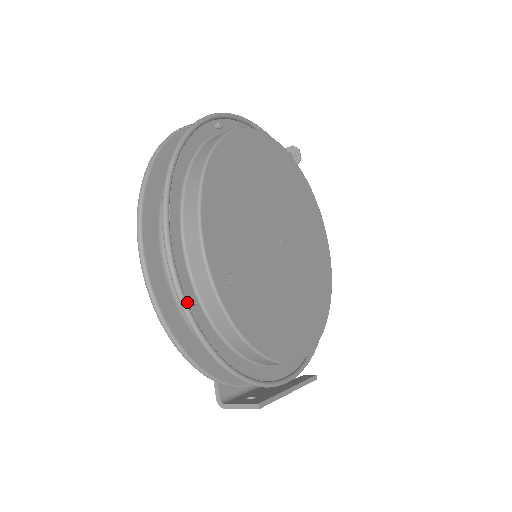
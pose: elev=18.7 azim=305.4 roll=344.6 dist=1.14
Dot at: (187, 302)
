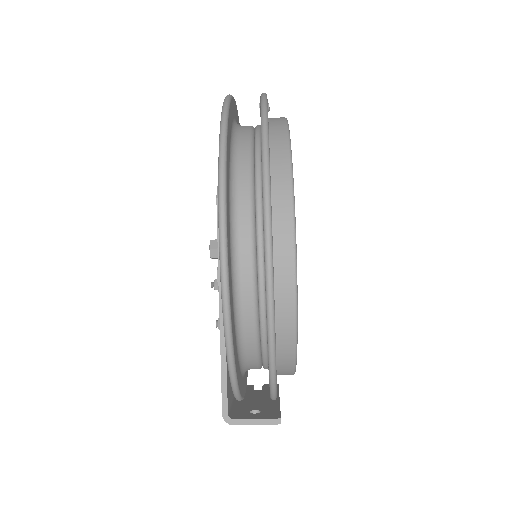
Dot at: (270, 305)
